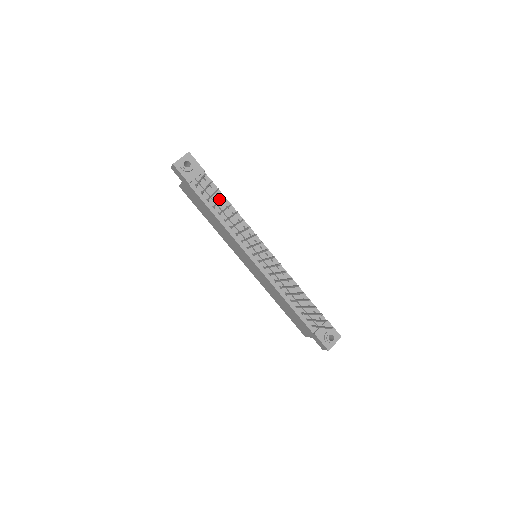
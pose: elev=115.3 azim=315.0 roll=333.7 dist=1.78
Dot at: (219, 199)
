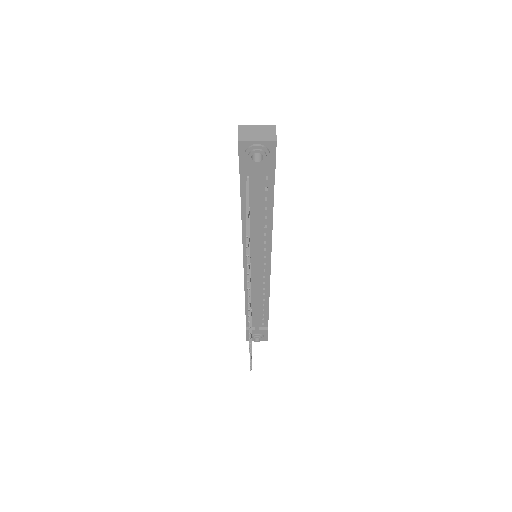
Dot at: (264, 205)
